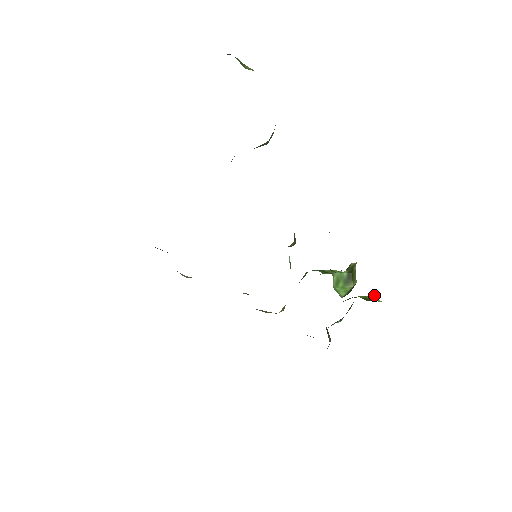
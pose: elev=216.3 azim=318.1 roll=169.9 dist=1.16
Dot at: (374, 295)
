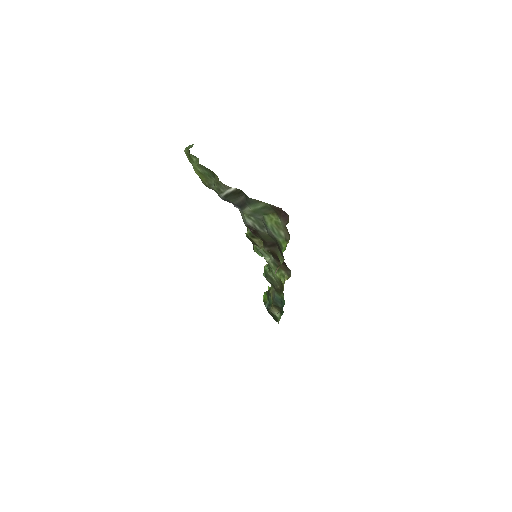
Dot at: occluded
